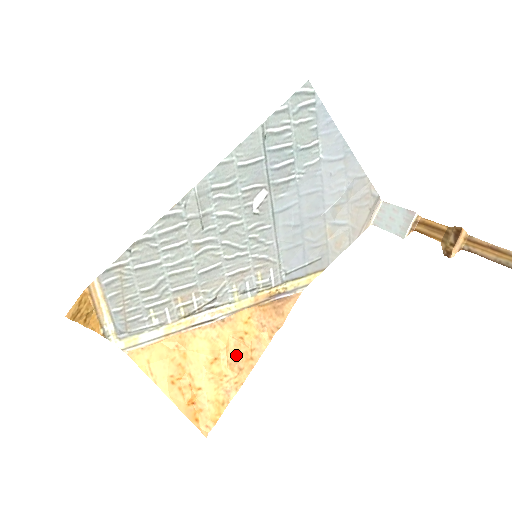
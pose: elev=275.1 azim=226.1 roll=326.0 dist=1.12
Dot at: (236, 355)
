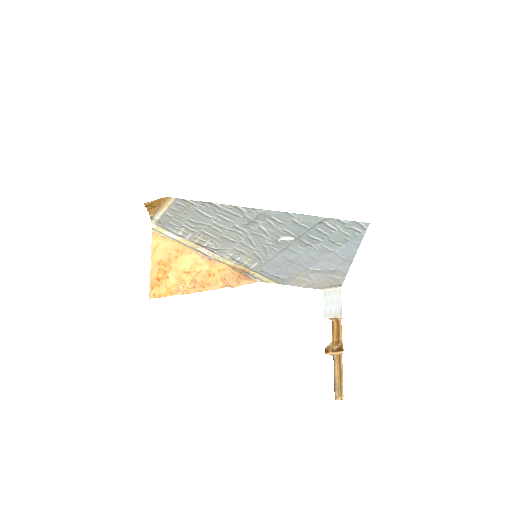
Dot at: (199, 279)
